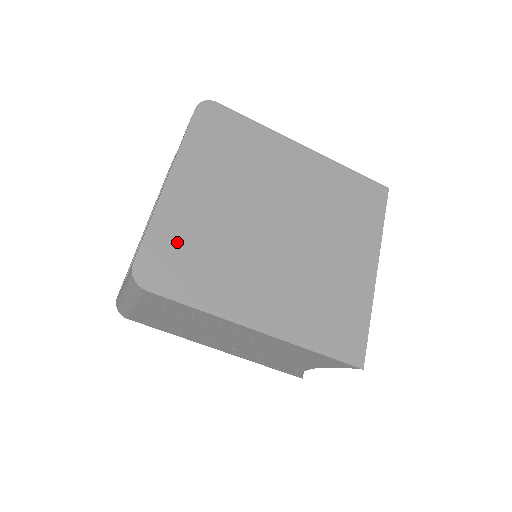
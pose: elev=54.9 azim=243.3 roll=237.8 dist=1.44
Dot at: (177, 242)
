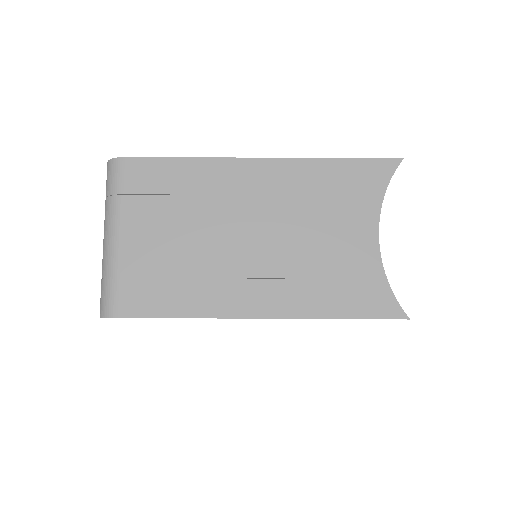
Dot at: occluded
